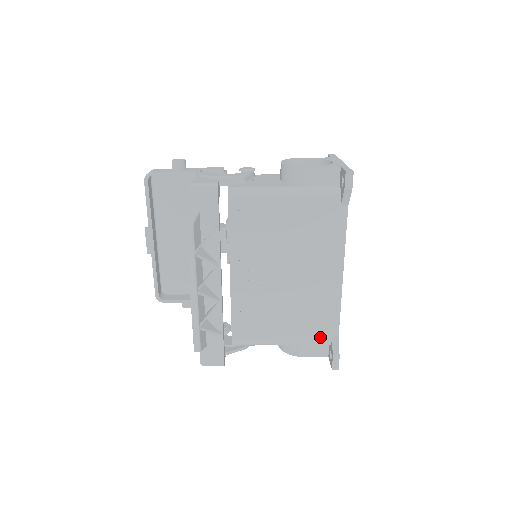
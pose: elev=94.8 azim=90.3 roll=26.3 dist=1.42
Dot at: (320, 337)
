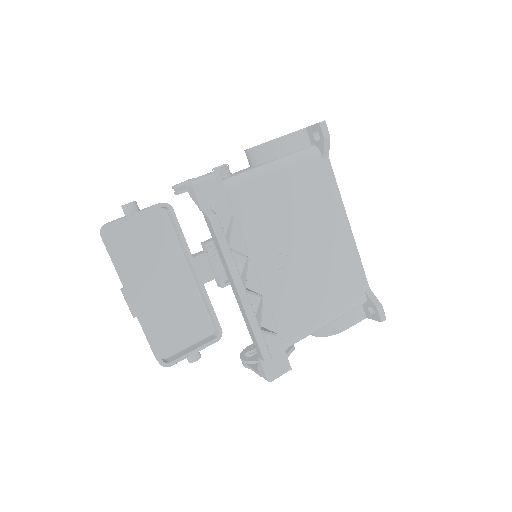
Dot at: (356, 297)
